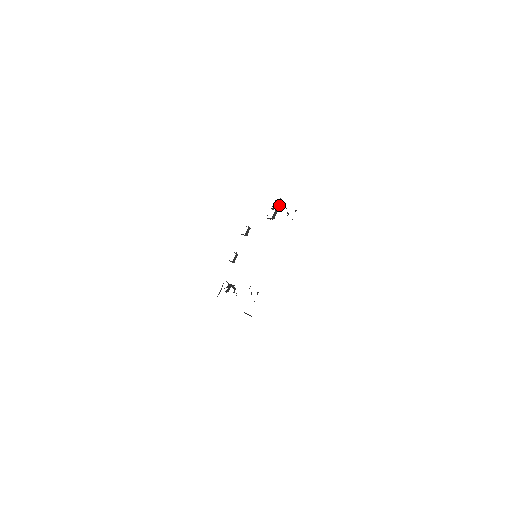
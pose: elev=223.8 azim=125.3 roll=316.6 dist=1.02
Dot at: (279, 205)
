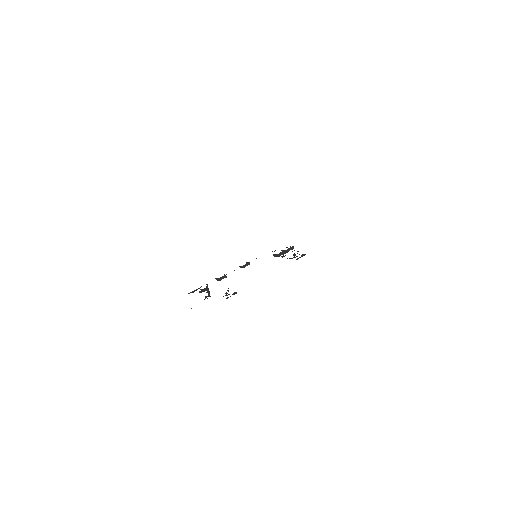
Dot at: (290, 249)
